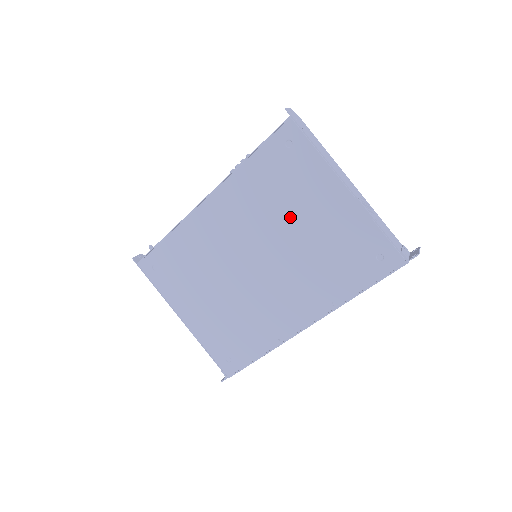
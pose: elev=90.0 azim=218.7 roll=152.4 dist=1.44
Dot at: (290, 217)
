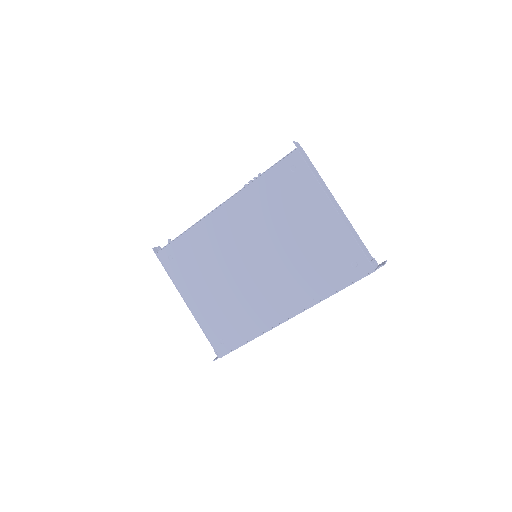
Dot at: (287, 226)
